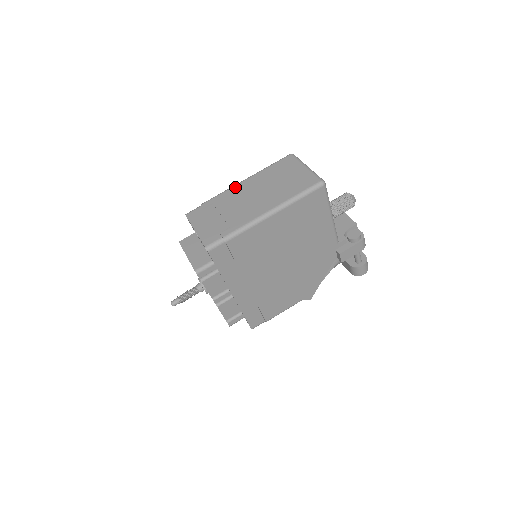
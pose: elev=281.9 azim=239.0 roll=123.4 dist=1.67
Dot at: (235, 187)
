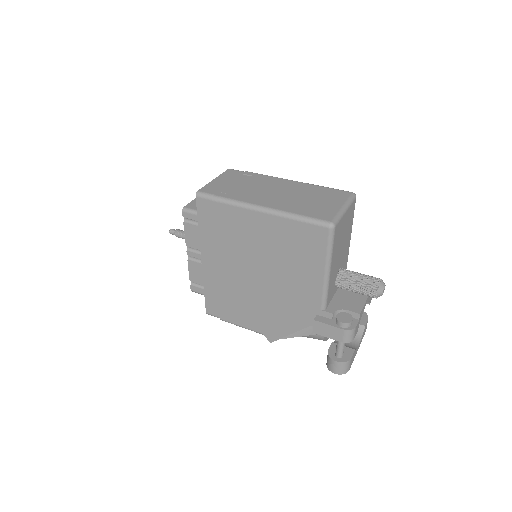
Dot at: (281, 179)
